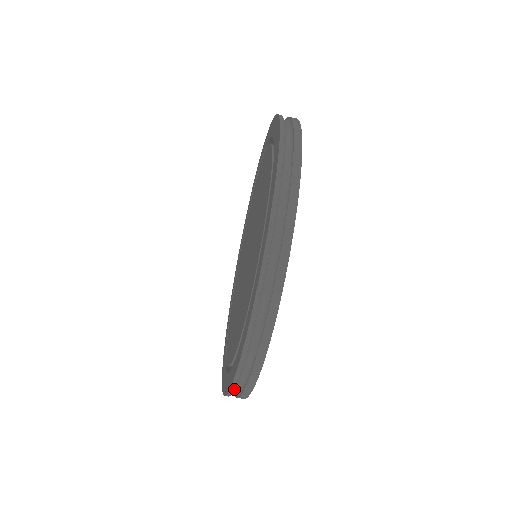
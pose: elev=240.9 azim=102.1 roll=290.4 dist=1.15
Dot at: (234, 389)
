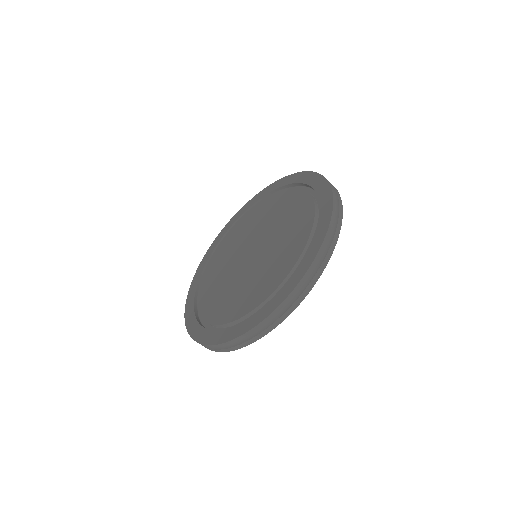
Dot at: (212, 346)
